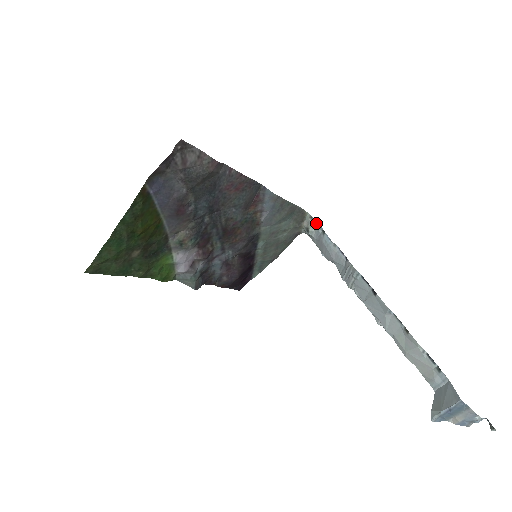
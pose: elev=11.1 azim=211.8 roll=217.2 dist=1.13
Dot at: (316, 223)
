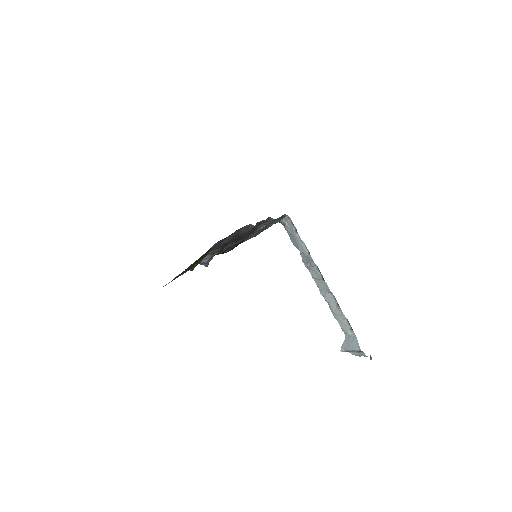
Dot at: (292, 223)
